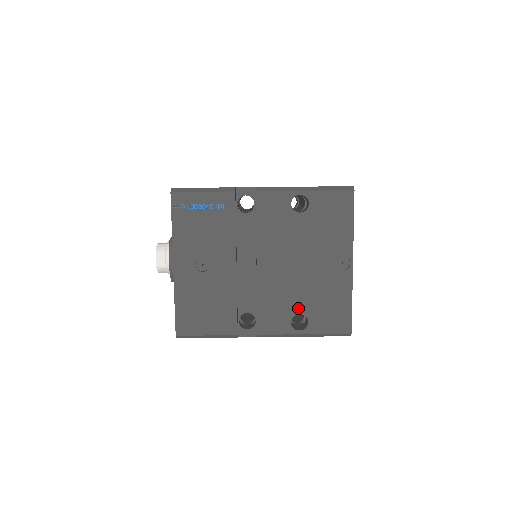
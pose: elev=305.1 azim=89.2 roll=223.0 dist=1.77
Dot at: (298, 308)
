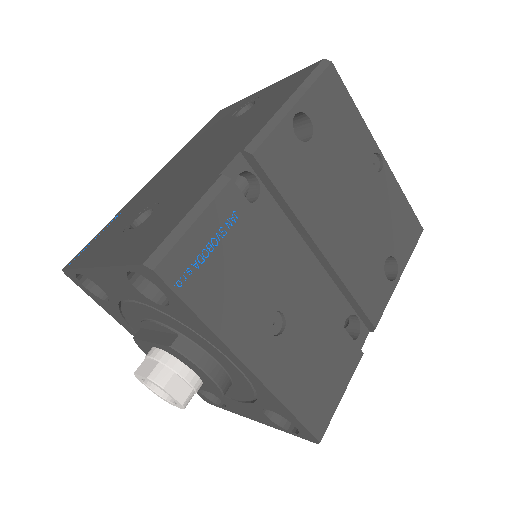
Dot at: (381, 255)
